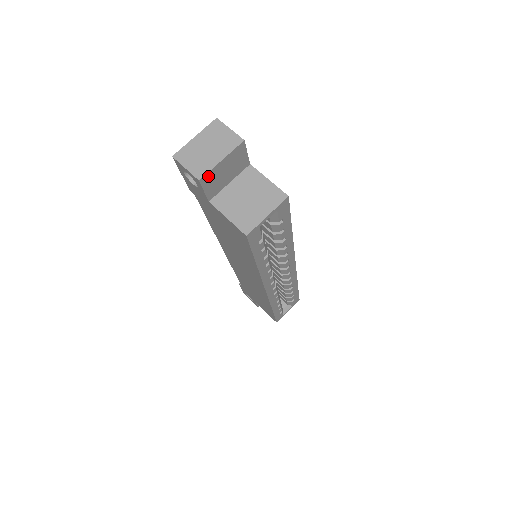
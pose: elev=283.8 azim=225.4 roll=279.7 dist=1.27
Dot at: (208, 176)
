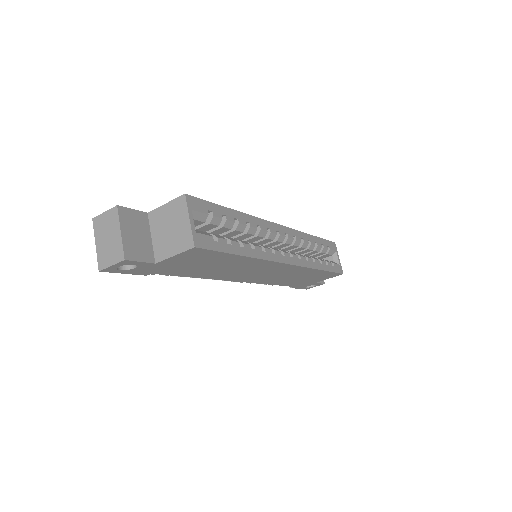
Dot at: (127, 251)
